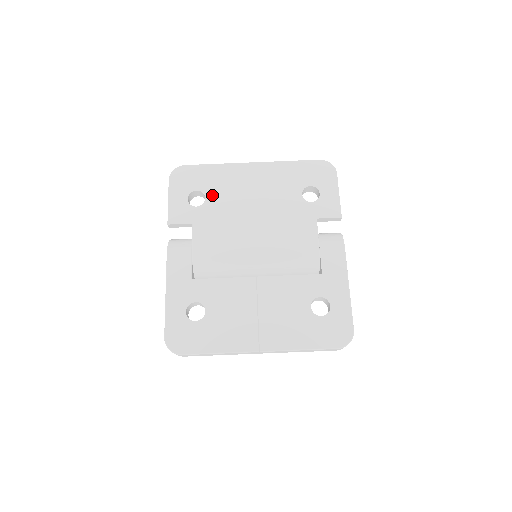
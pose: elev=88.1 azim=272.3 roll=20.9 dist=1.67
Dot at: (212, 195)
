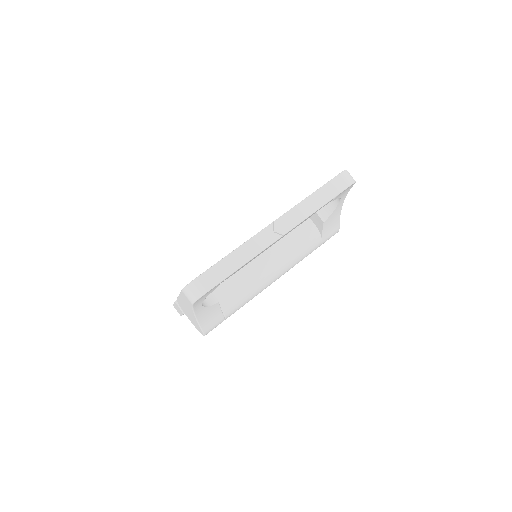
Dot at: occluded
